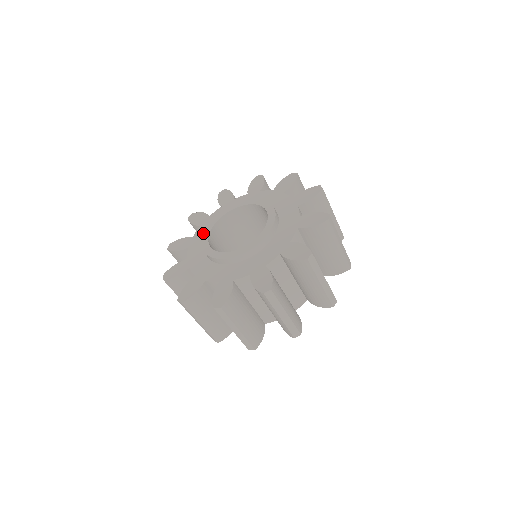
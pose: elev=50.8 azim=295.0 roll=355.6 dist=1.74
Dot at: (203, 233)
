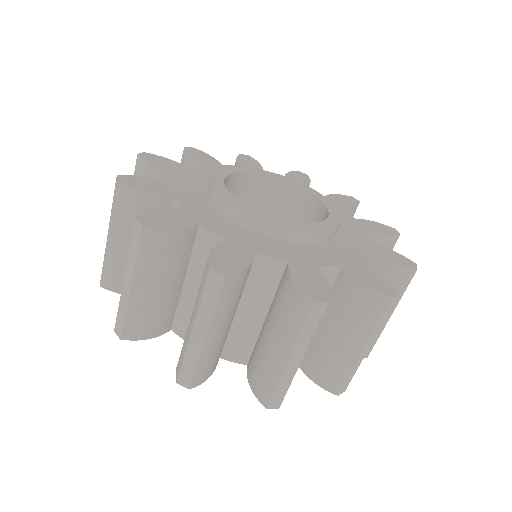
Dot at: occluded
